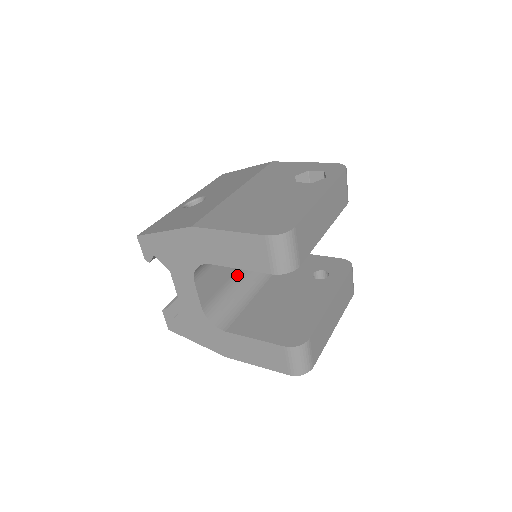
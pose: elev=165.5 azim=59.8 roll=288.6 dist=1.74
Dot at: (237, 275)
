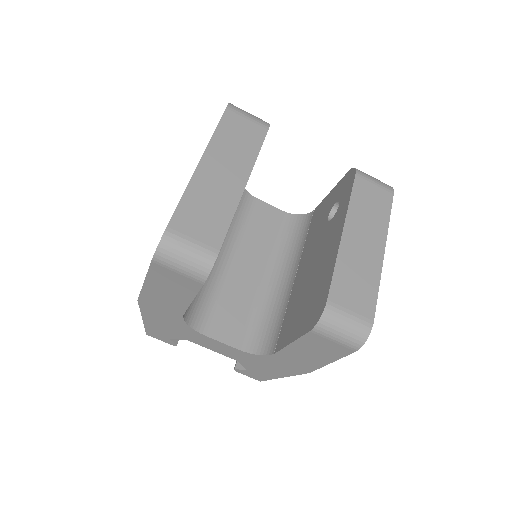
Dot at: (264, 285)
